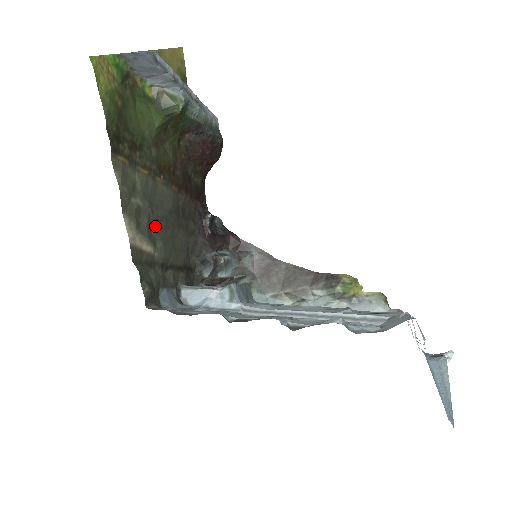
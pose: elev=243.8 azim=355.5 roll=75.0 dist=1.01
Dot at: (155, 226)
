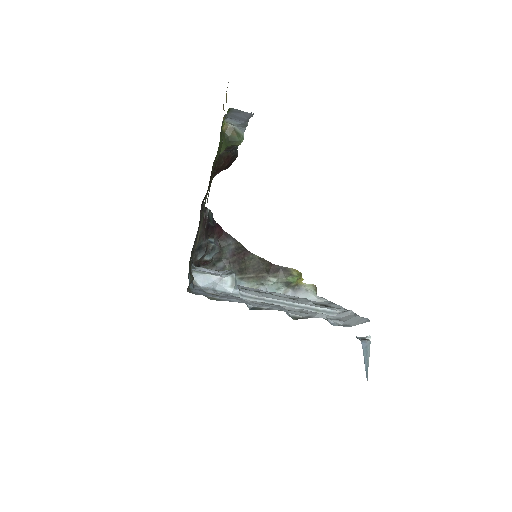
Dot at: occluded
